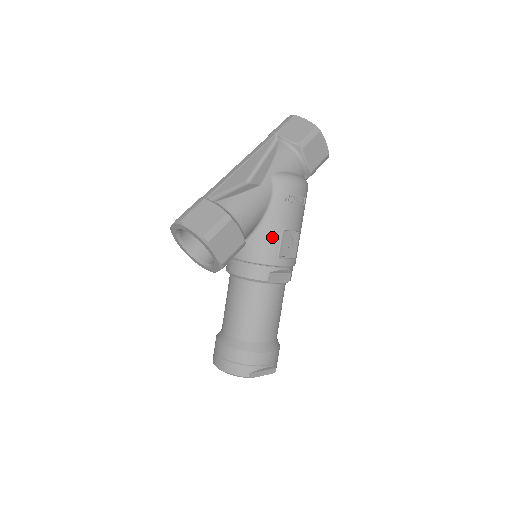
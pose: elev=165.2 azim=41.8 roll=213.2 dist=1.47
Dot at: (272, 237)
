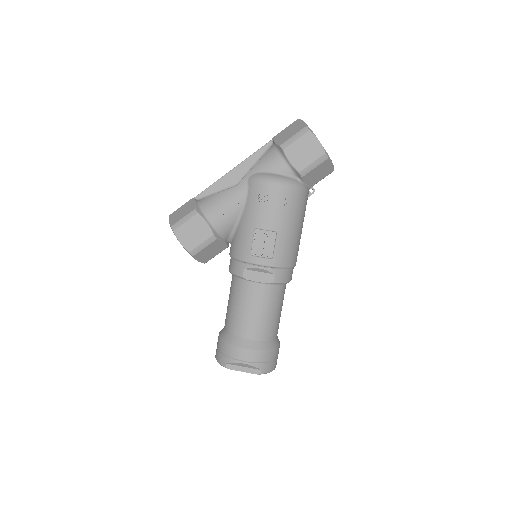
Dot at: (246, 235)
